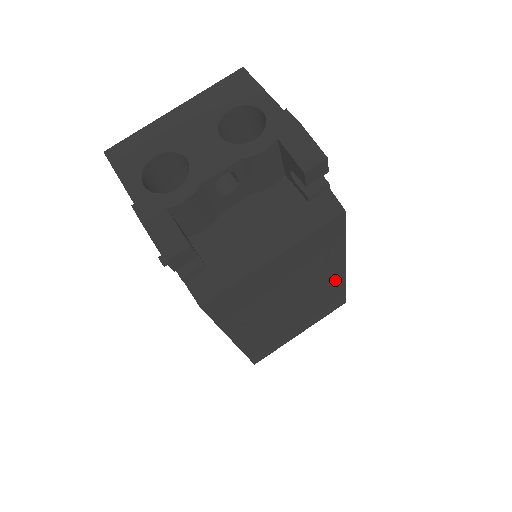
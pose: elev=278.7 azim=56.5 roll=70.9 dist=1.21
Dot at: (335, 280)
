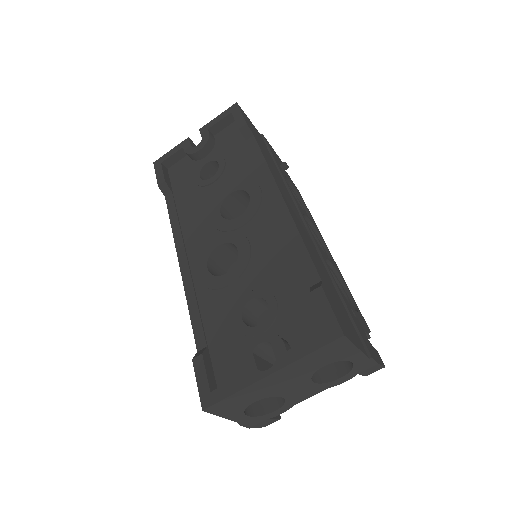
Dot at: occluded
